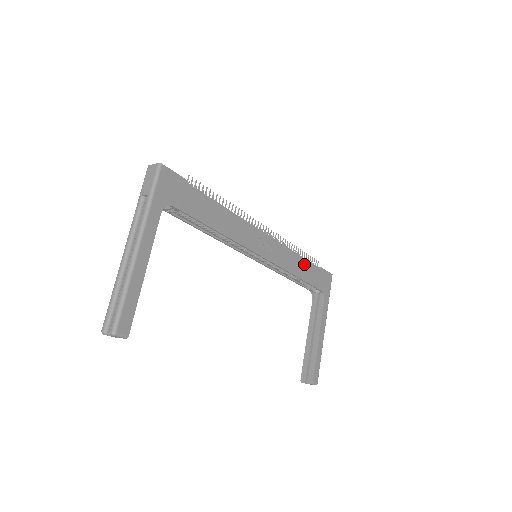
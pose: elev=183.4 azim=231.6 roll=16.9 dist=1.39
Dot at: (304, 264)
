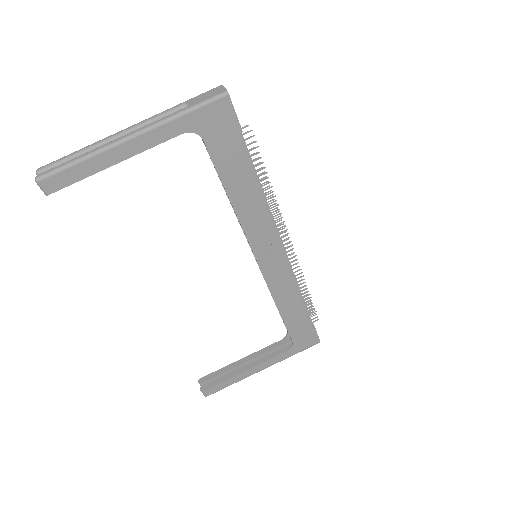
Dot at: (298, 307)
